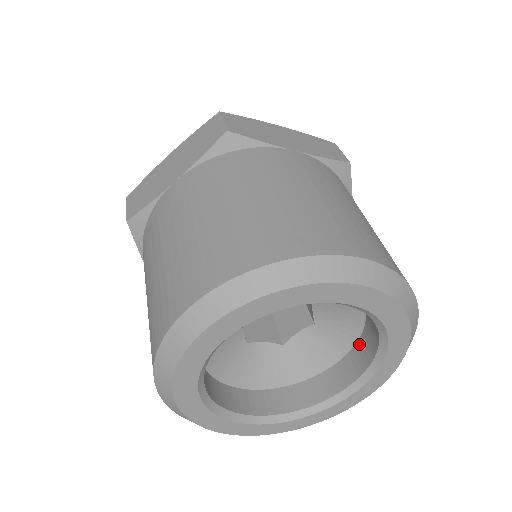
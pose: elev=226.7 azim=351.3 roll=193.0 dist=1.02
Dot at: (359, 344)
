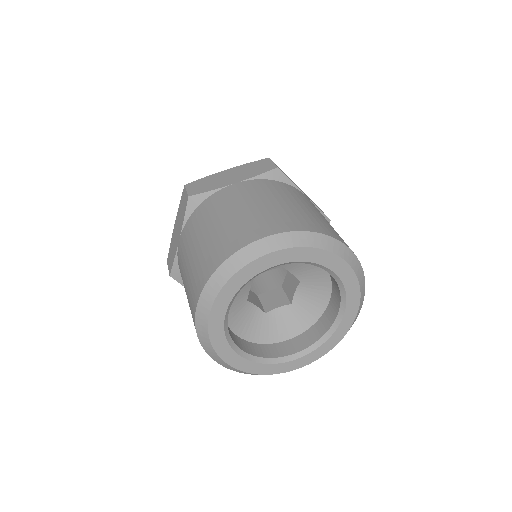
Dot at: (332, 280)
